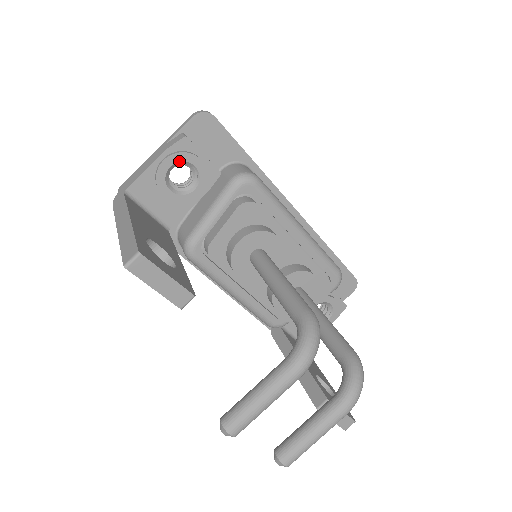
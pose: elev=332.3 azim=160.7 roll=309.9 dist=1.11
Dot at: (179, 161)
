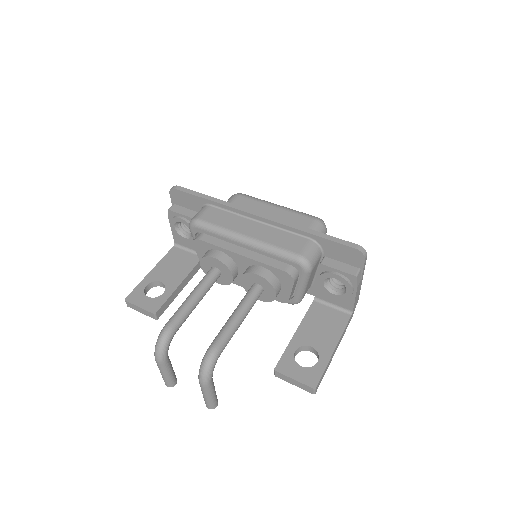
Dot at: (175, 223)
